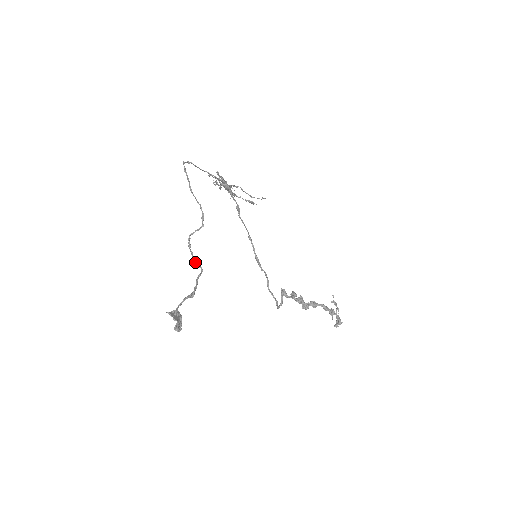
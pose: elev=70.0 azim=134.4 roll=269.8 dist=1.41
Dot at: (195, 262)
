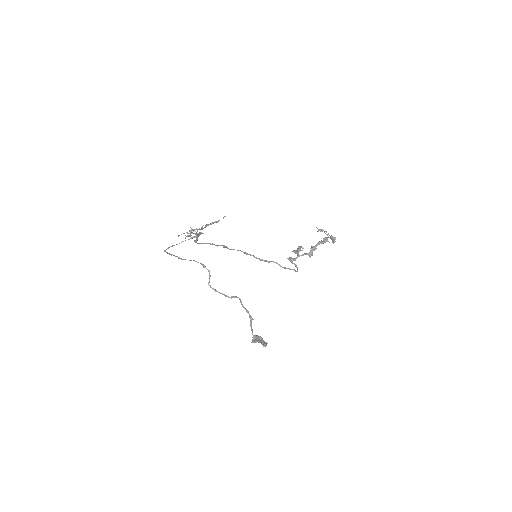
Dot at: (230, 297)
